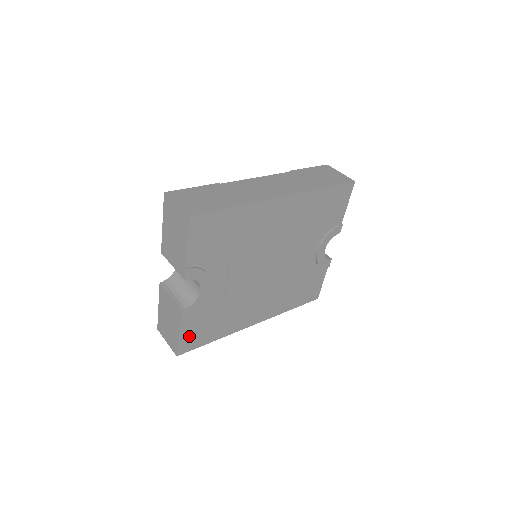
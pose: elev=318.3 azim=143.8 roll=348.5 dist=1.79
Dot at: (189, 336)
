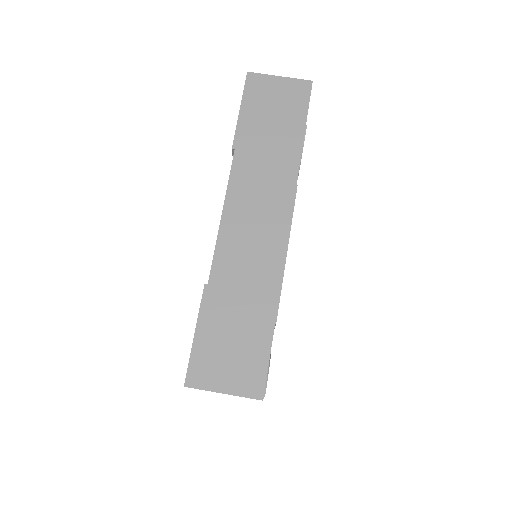
Dot at: occluded
